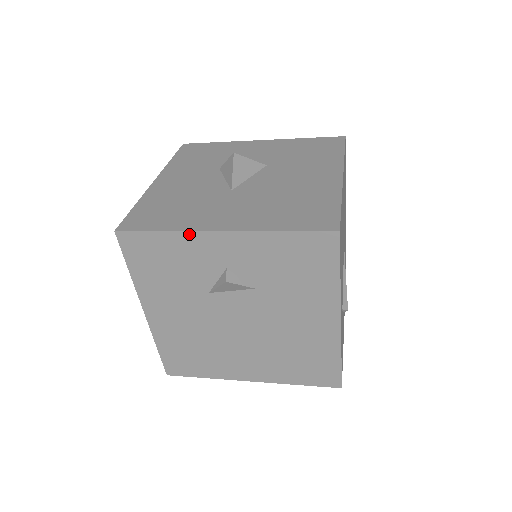
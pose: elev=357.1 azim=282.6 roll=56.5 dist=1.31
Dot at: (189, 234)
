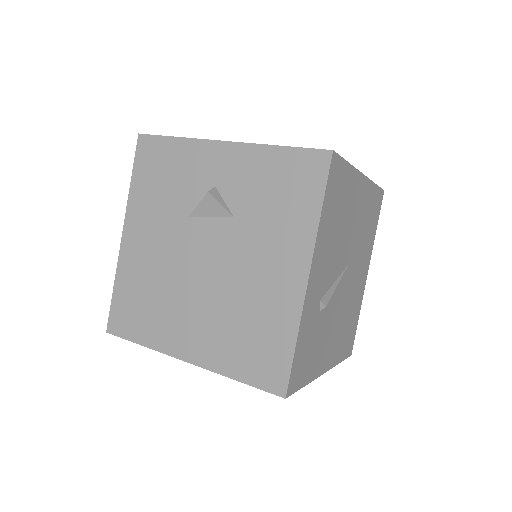
Dot at: (197, 142)
